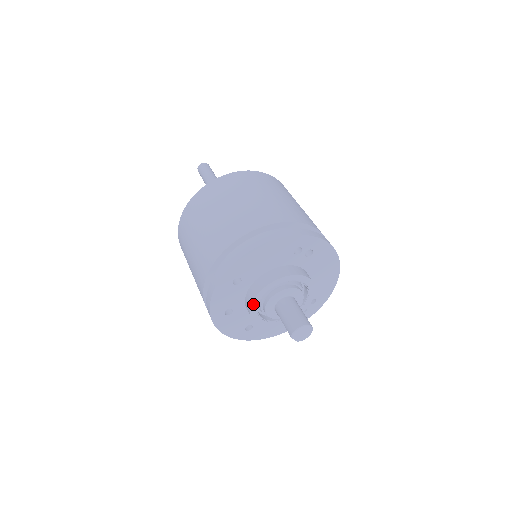
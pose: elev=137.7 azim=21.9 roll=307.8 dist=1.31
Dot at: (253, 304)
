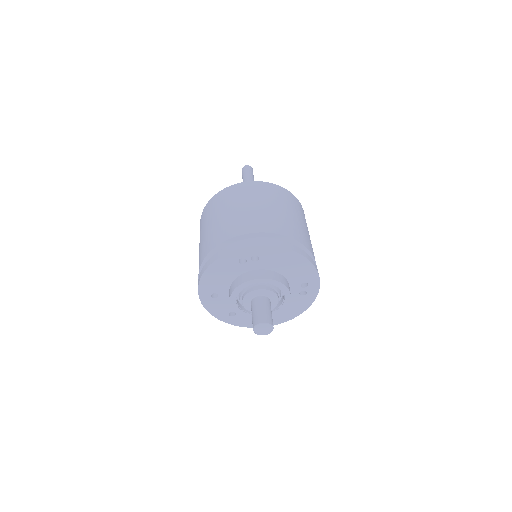
Dot at: (234, 309)
